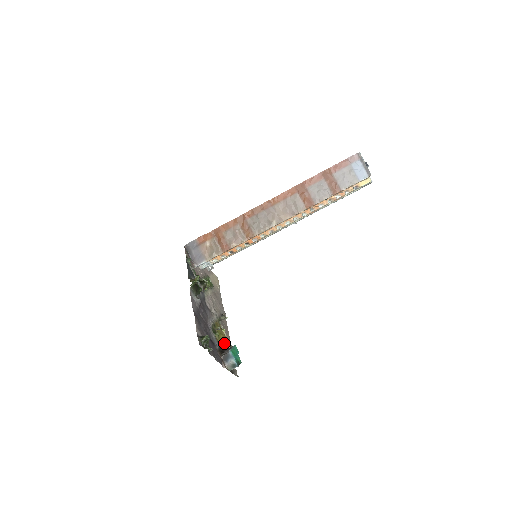
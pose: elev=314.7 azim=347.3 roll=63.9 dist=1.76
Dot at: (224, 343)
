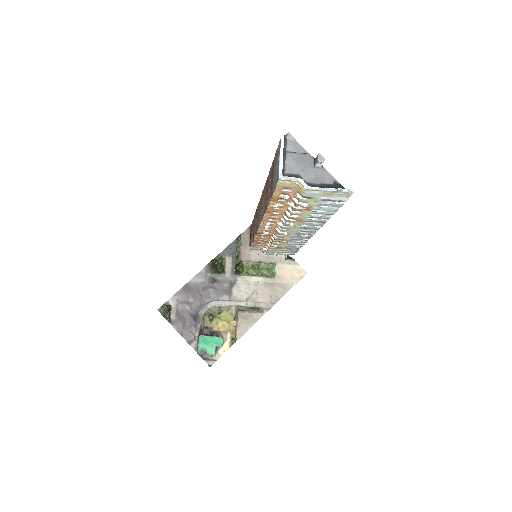
Dot at: (224, 331)
